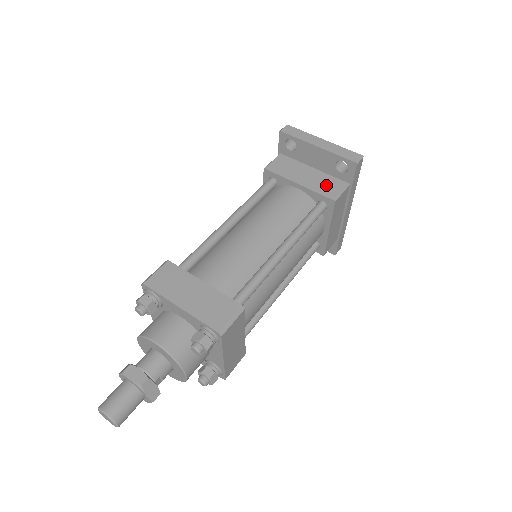
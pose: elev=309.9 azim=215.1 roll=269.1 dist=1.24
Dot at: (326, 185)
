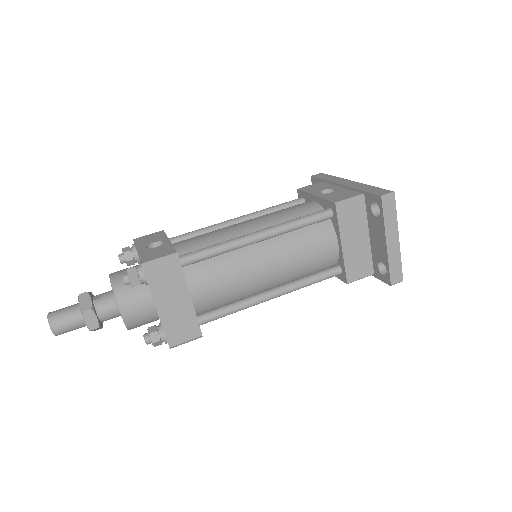
Dot at: (358, 263)
